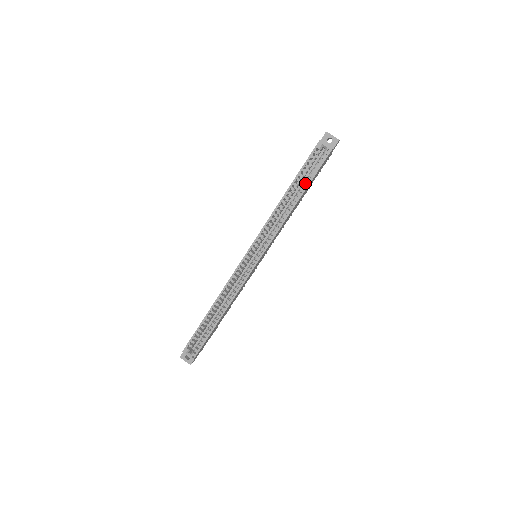
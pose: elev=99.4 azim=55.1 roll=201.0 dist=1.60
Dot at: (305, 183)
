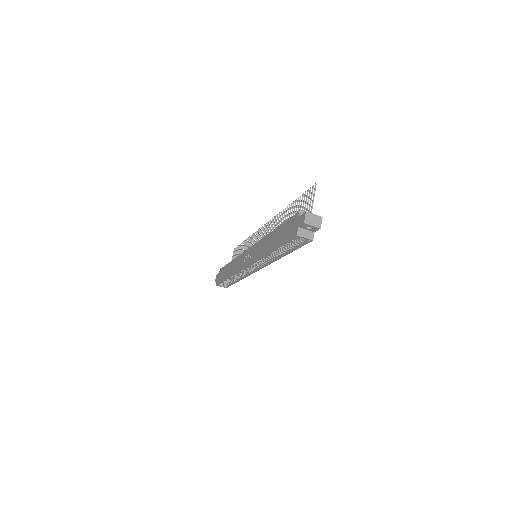
Dot at: (289, 249)
